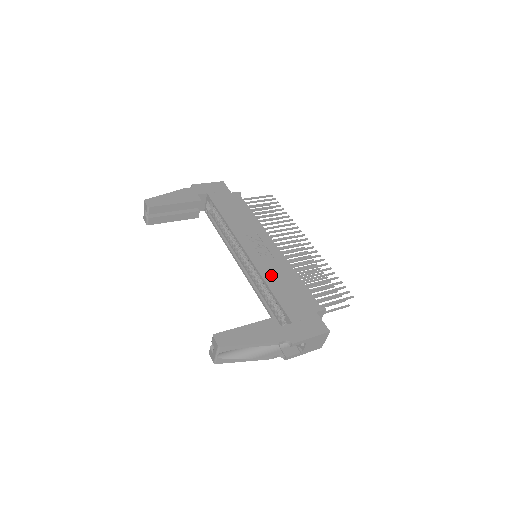
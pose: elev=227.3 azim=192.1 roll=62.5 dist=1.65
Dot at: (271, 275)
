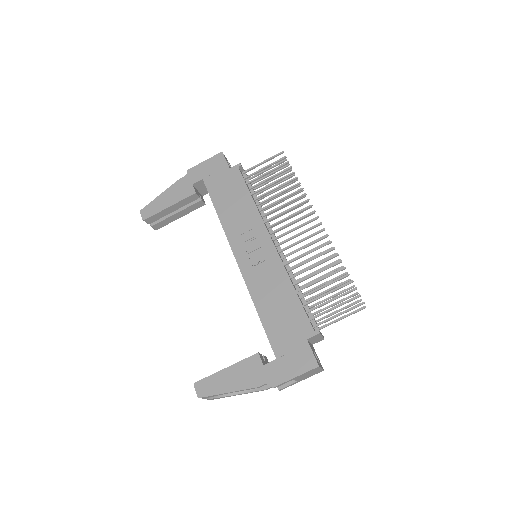
Dot at: (261, 292)
